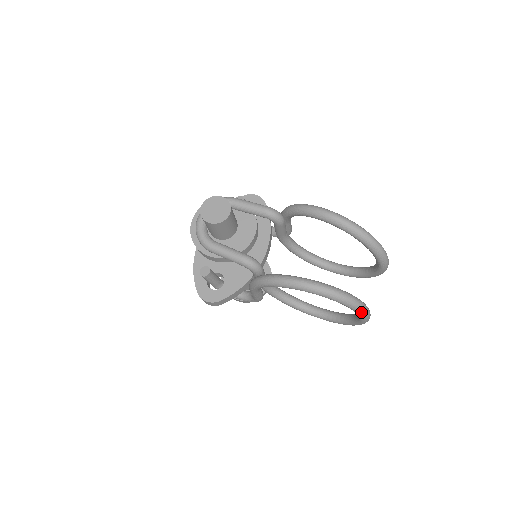
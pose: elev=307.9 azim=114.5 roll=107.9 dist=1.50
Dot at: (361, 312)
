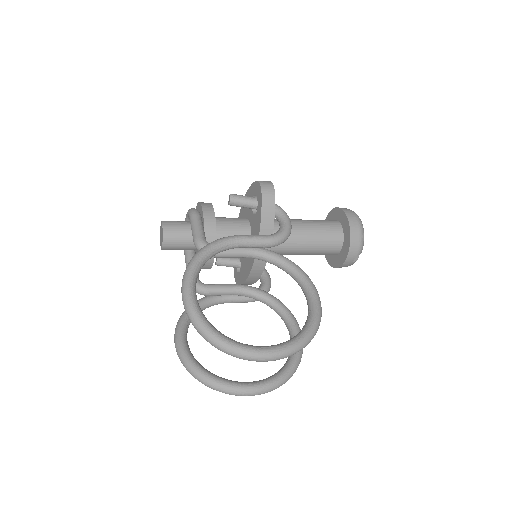
Dot at: (218, 390)
